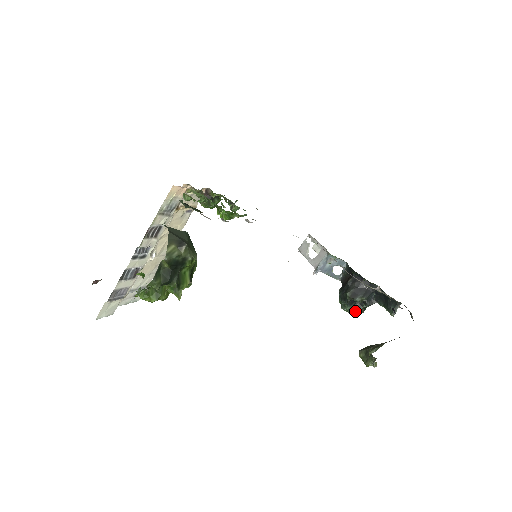
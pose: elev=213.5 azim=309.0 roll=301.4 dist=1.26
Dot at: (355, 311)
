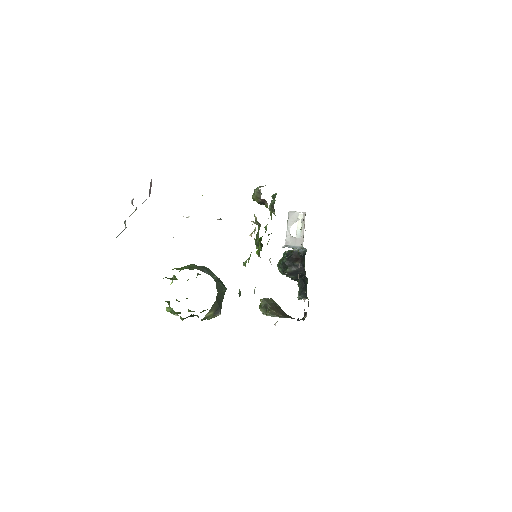
Dot at: occluded
